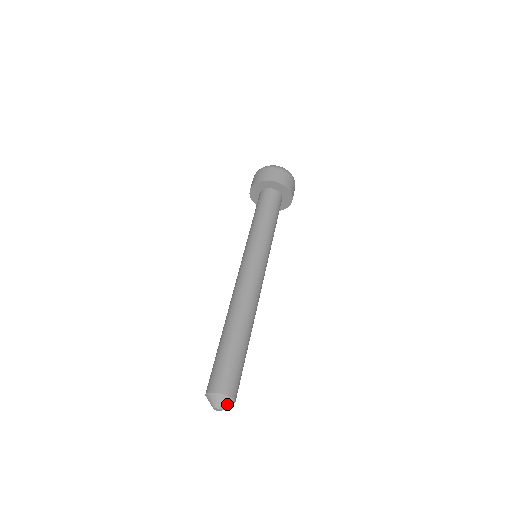
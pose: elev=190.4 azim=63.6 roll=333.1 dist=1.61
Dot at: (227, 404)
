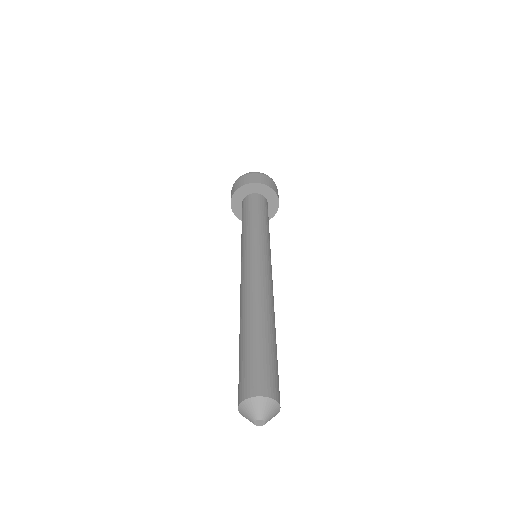
Dot at: (272, 414)
